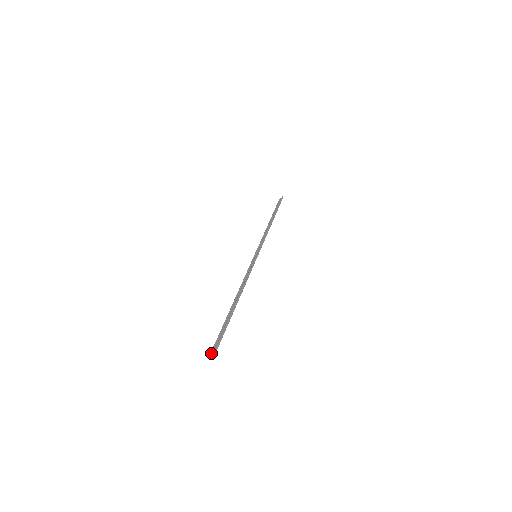
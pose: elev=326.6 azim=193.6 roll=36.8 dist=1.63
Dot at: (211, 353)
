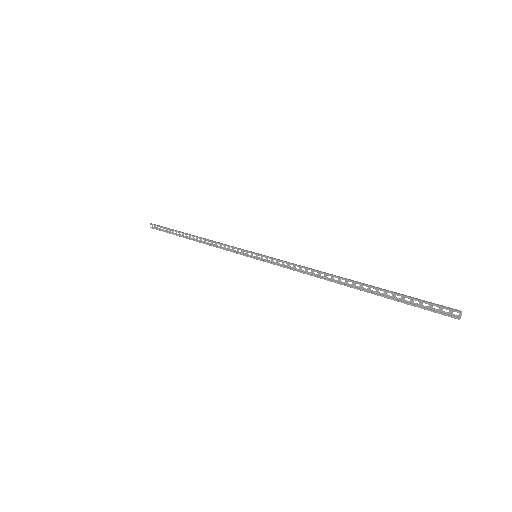
Dot at: occluded
